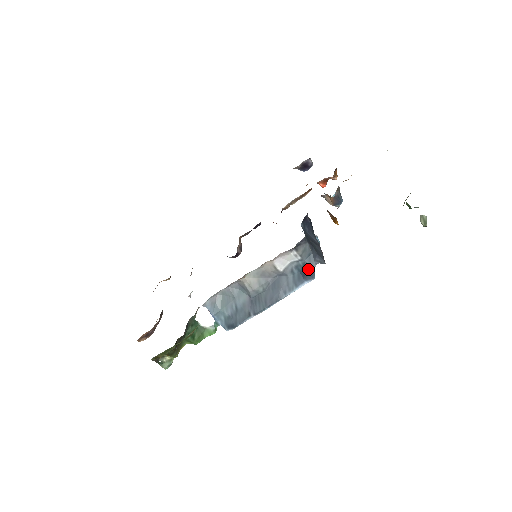
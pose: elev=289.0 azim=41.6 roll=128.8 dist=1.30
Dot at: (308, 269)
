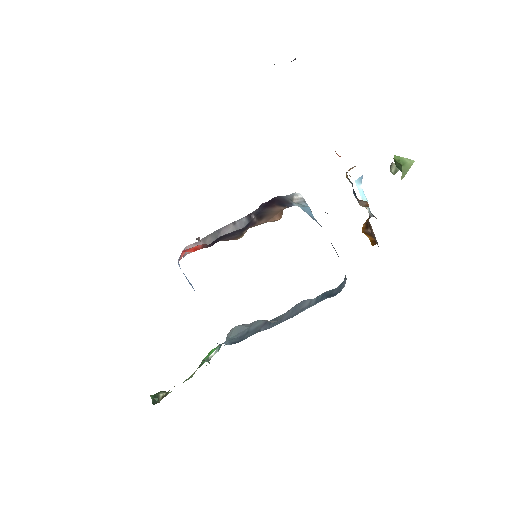
Dot at: (335, 292)
